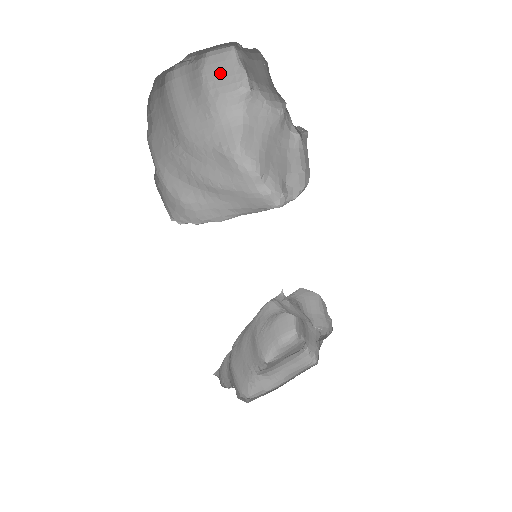
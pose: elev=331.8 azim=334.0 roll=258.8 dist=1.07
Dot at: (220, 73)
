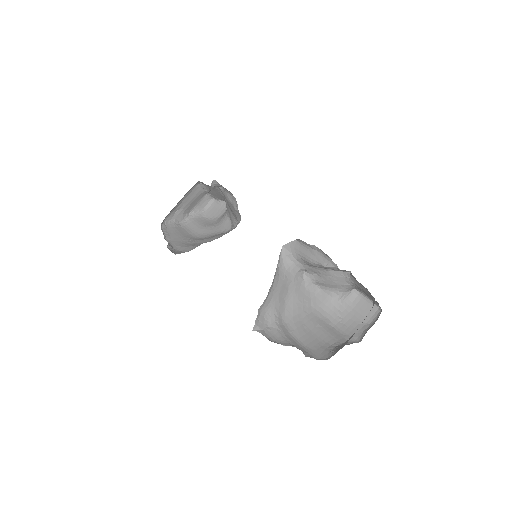
Dot at: (215, 212)
